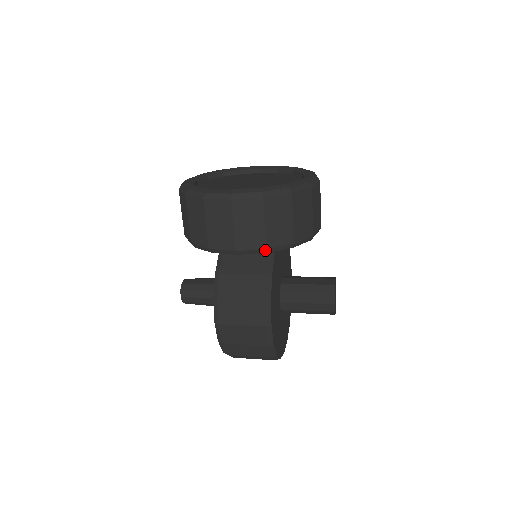
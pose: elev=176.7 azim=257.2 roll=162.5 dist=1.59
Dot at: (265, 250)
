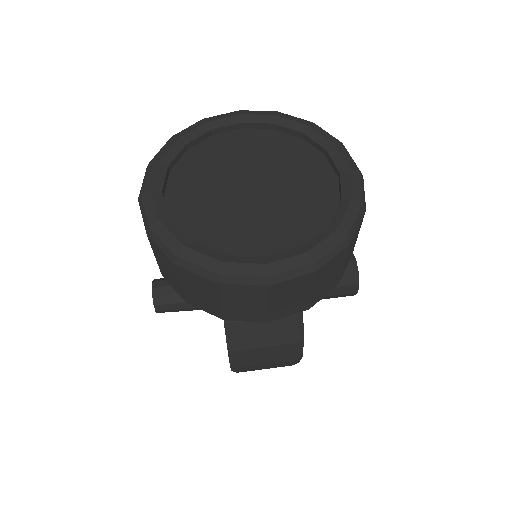
Dot at: occluded
